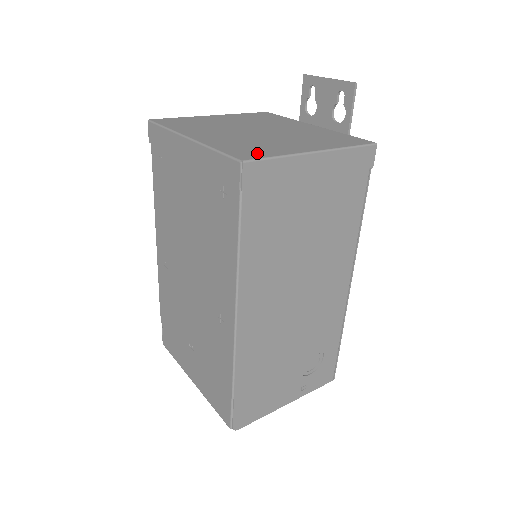
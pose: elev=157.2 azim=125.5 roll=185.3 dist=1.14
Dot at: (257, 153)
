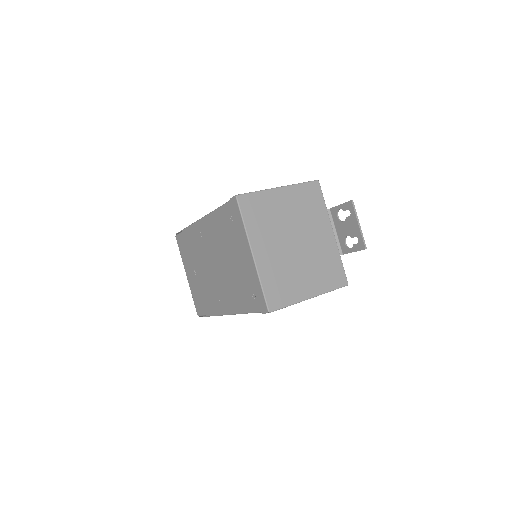
Dot at: (280, 299)
